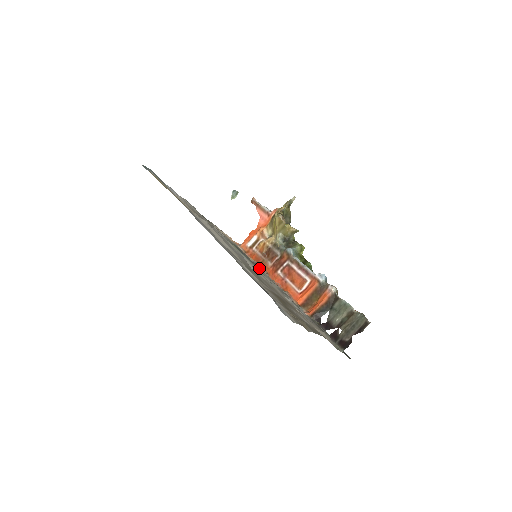
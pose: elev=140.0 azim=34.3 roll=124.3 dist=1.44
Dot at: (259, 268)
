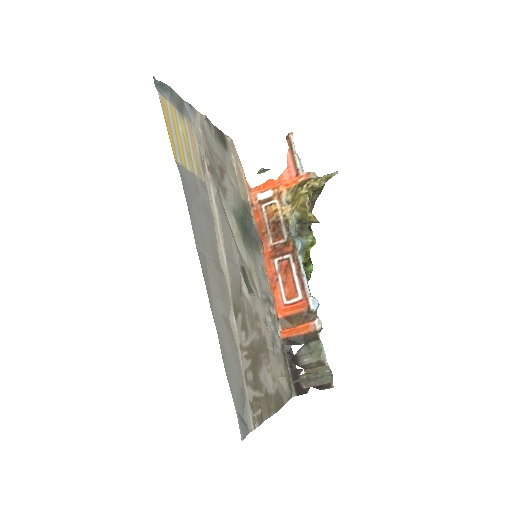
Dot at: (256, 250)
